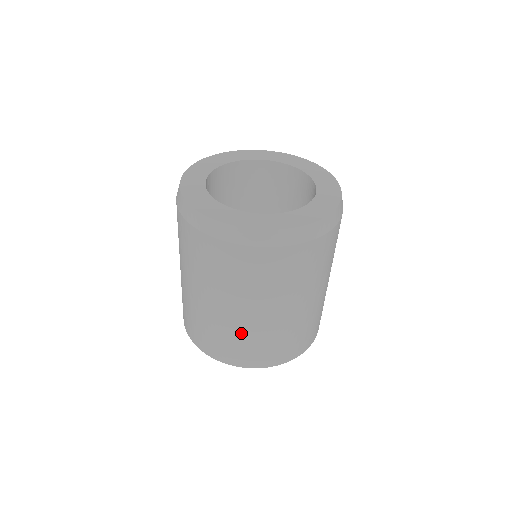
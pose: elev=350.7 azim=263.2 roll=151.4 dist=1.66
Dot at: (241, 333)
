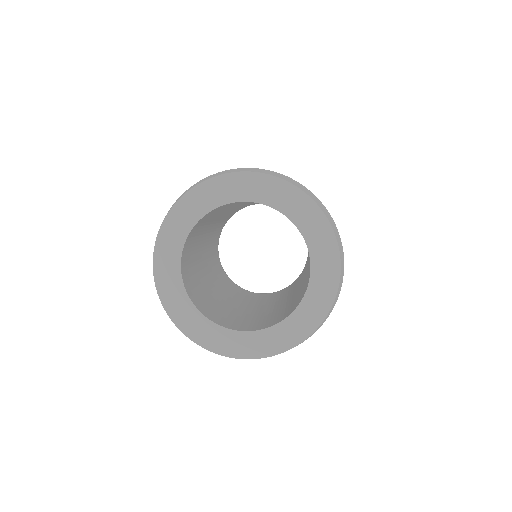
Dot at: occluded
